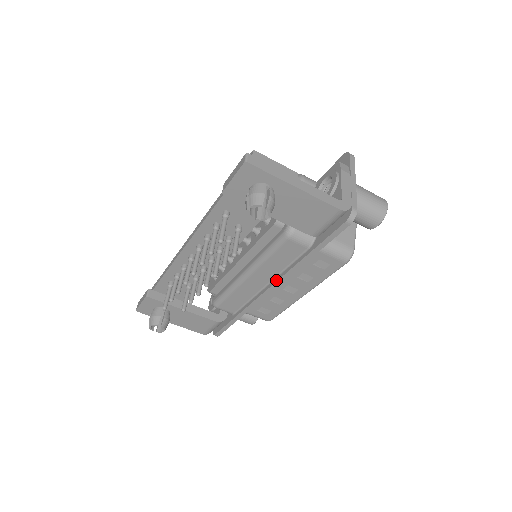
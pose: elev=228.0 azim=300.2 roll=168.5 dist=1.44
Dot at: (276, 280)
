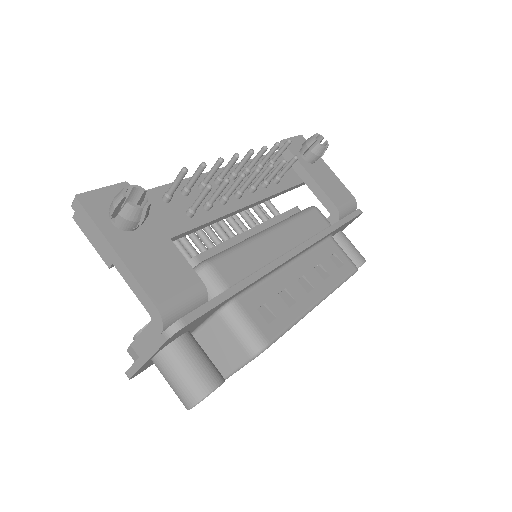
Dot at: (303, 243)
